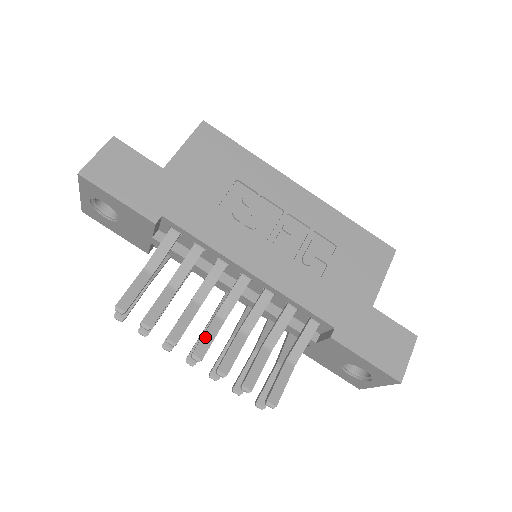
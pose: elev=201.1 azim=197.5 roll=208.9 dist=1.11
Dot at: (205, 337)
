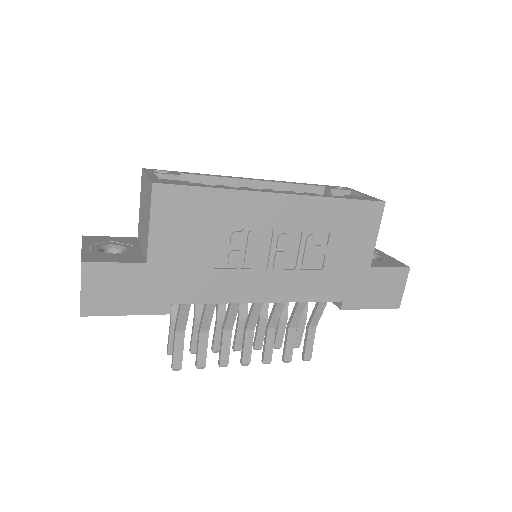
Dot at: (245, 349)
